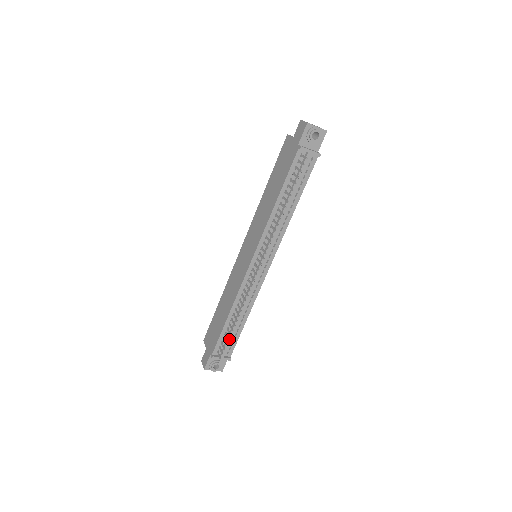
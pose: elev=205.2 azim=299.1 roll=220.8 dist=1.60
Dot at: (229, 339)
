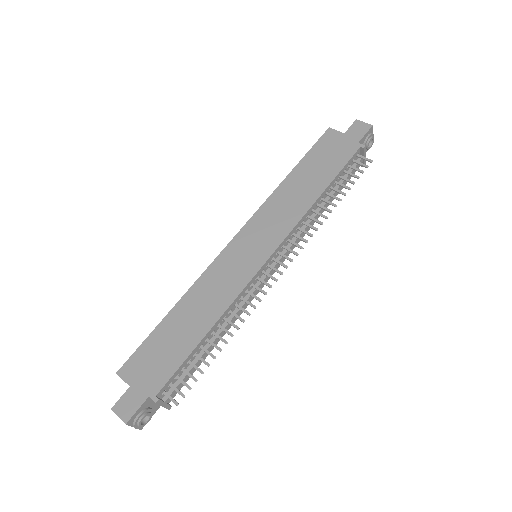
Dot at: (189, 372)
